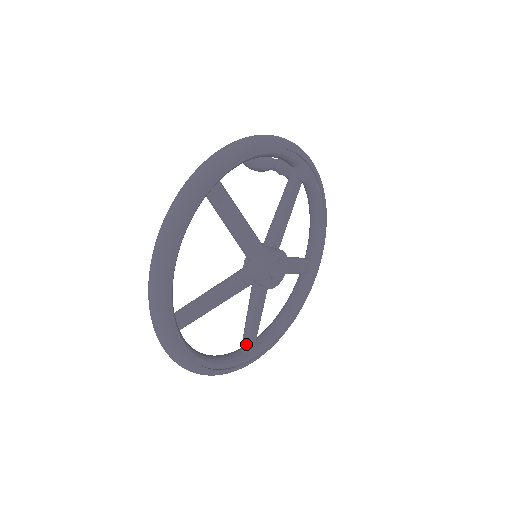
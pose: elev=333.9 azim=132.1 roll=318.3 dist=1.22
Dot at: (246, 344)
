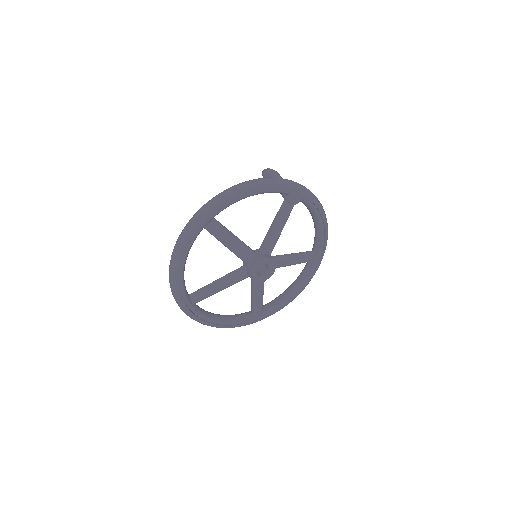
Dot at: (253, 310)
